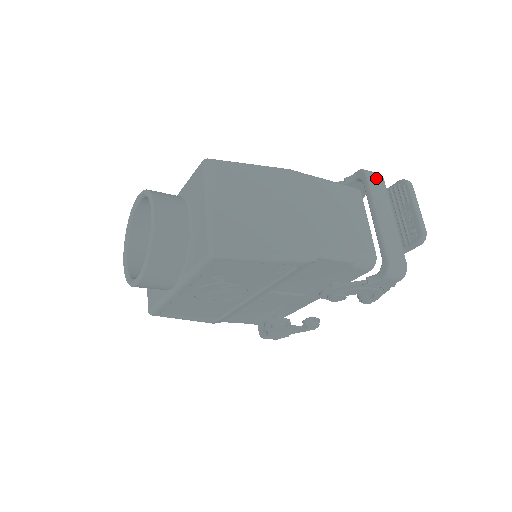
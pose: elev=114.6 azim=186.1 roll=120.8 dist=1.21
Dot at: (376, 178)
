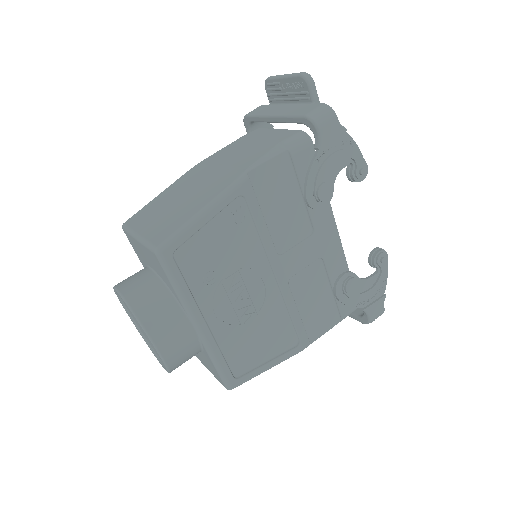
Dot at: (256, 110)
